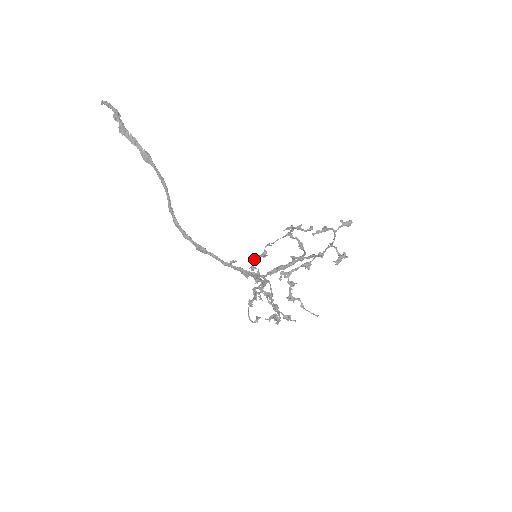
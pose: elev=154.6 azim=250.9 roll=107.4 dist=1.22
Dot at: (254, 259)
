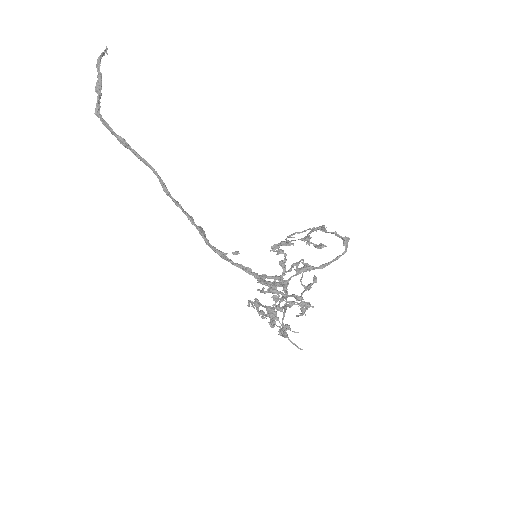
Dot at: (272, 248)
